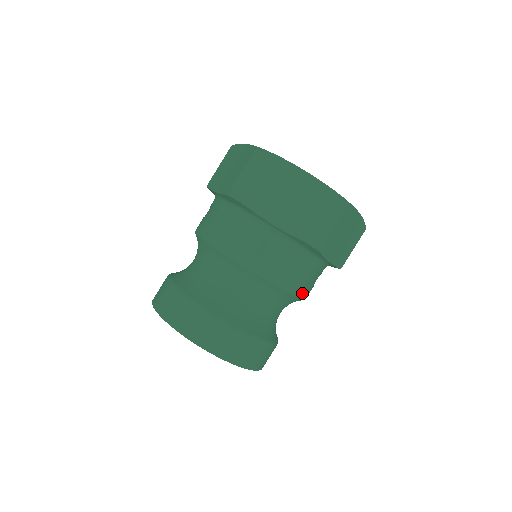
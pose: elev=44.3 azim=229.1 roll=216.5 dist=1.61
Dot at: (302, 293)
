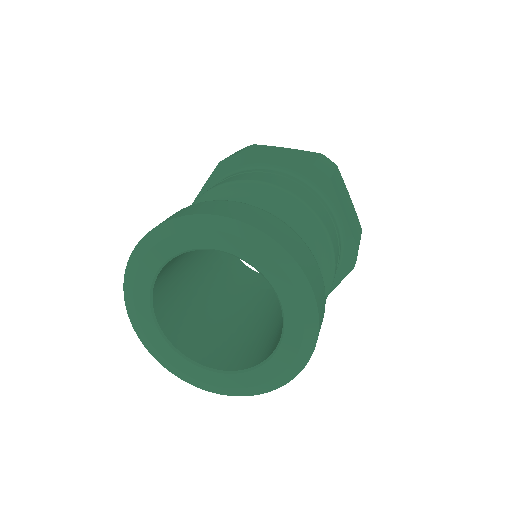
Dot at: (330, 234)
